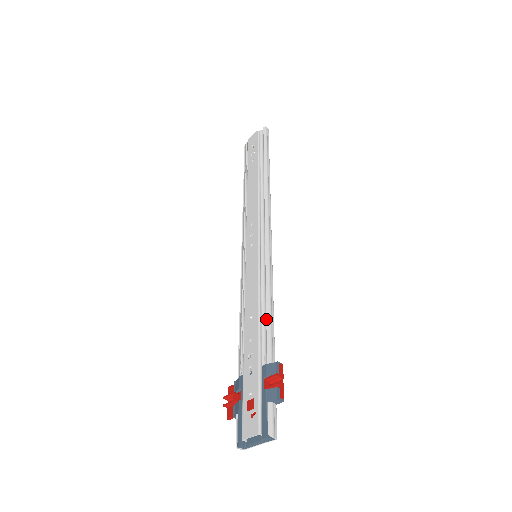
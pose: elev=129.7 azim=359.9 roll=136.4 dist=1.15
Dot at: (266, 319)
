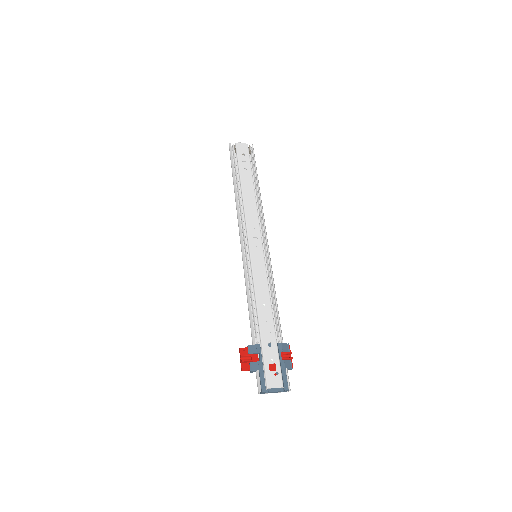
Dot at: (278, 312)
